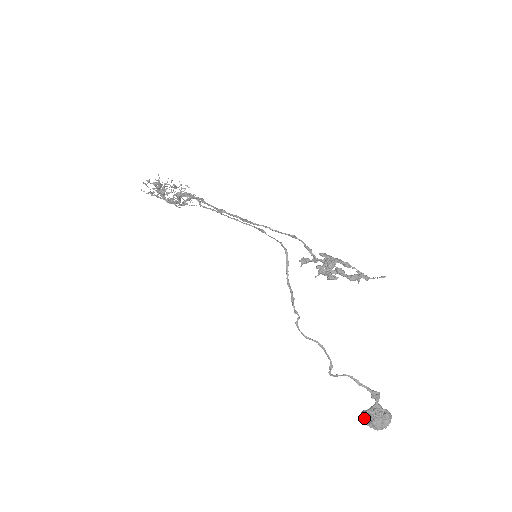
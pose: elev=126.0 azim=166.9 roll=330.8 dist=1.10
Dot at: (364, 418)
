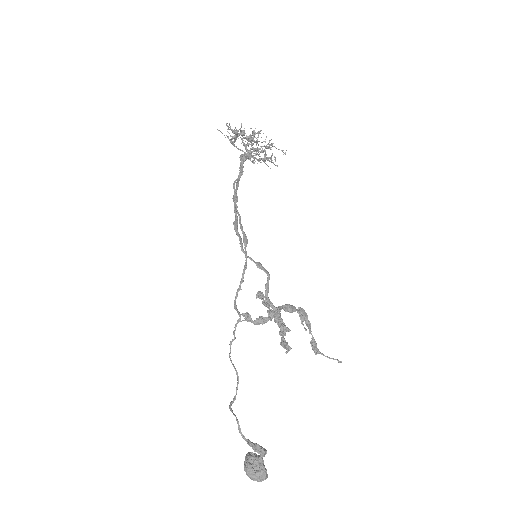
Dot at: (245, 458)
